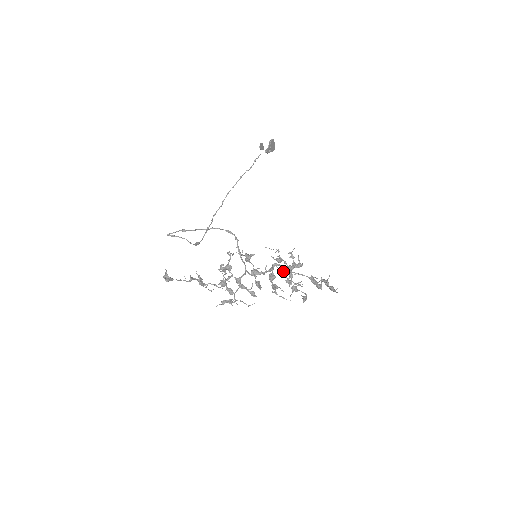
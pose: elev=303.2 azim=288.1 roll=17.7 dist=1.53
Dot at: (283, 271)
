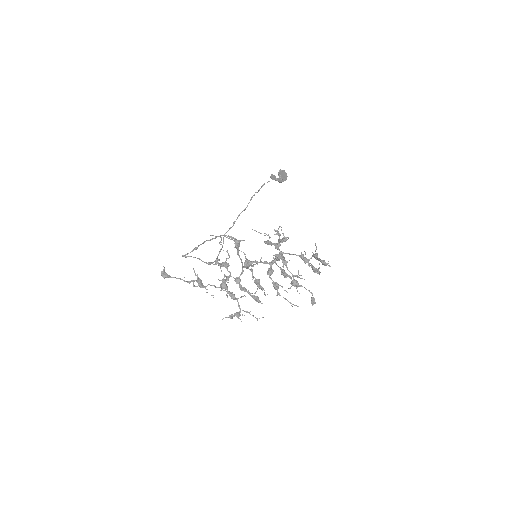
Dot at: (275, 257)
